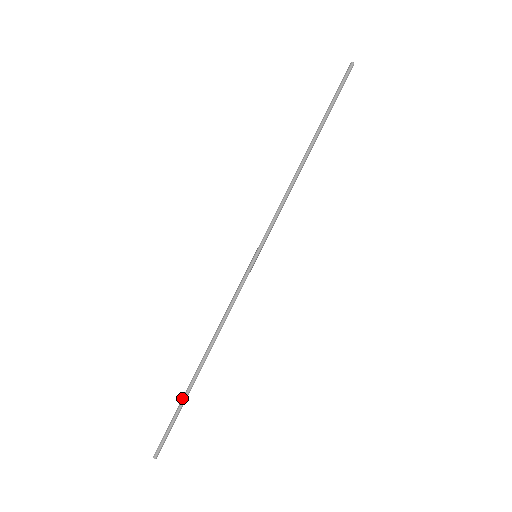
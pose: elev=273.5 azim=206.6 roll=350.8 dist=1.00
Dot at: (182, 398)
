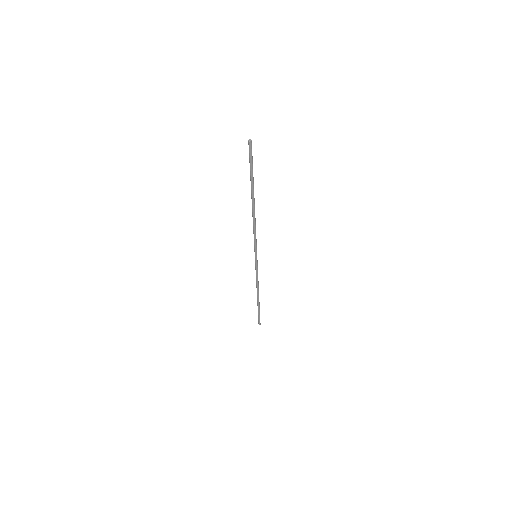
Dot at: occluded
